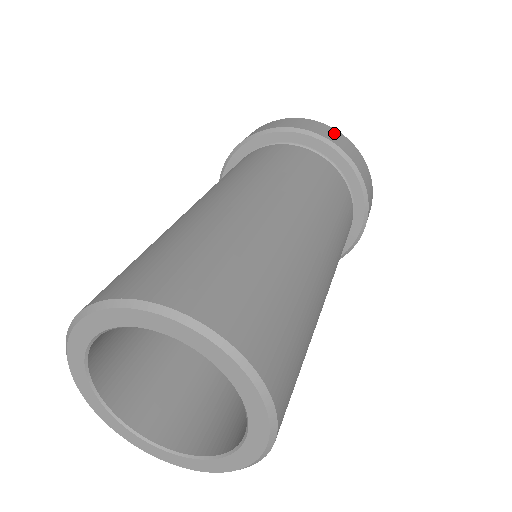
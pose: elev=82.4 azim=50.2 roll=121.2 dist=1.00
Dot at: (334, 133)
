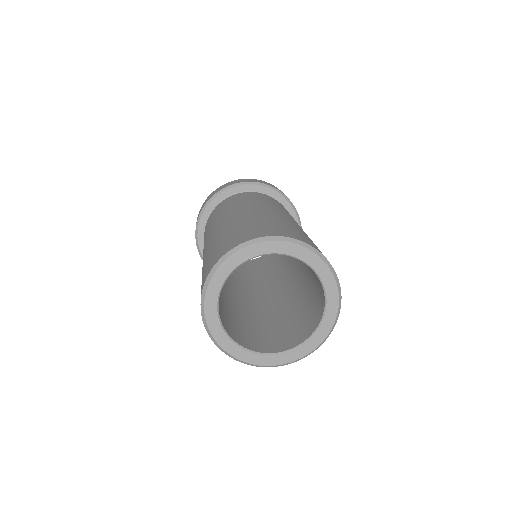
Dot at: occluded
